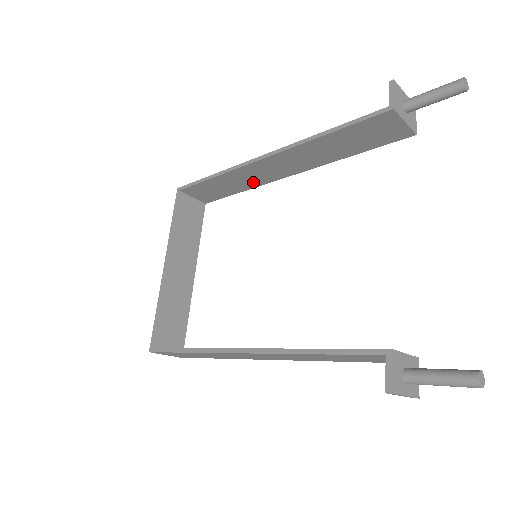
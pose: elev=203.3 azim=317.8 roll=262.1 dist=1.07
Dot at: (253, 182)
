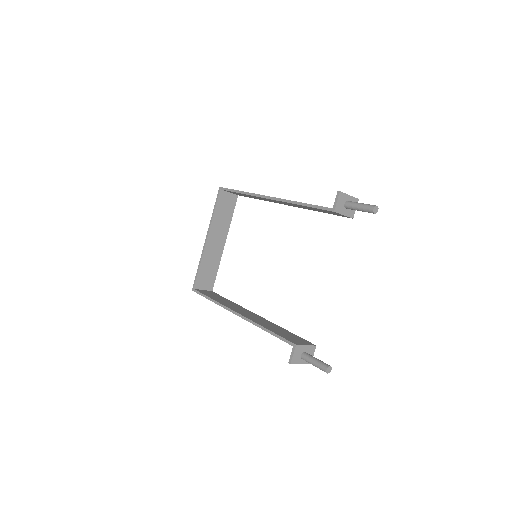
Dot at: (265, 200)
